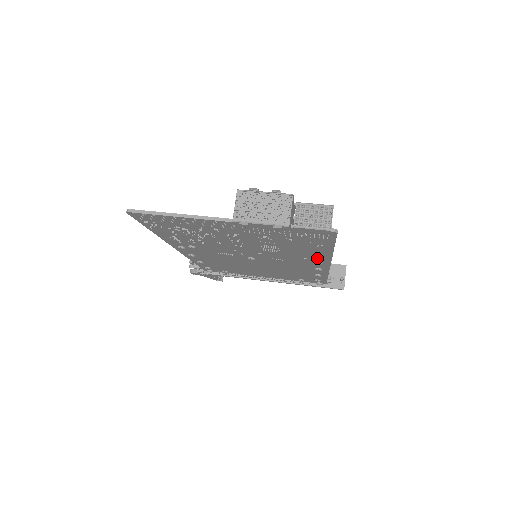
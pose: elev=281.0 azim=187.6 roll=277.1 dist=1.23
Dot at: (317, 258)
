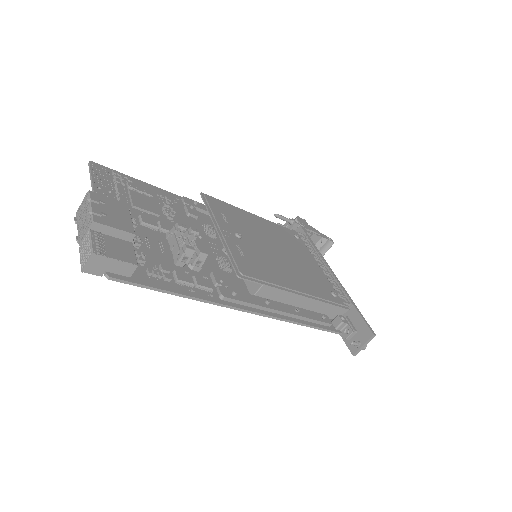
Dot at: (216, 294)
